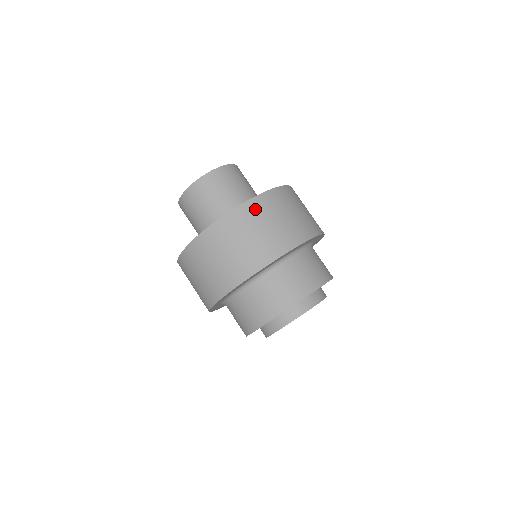
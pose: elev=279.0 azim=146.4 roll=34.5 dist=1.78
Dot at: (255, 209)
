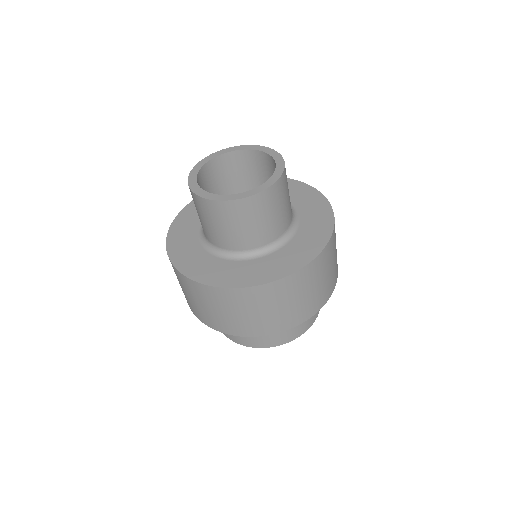
Dot at: (318, 266)
